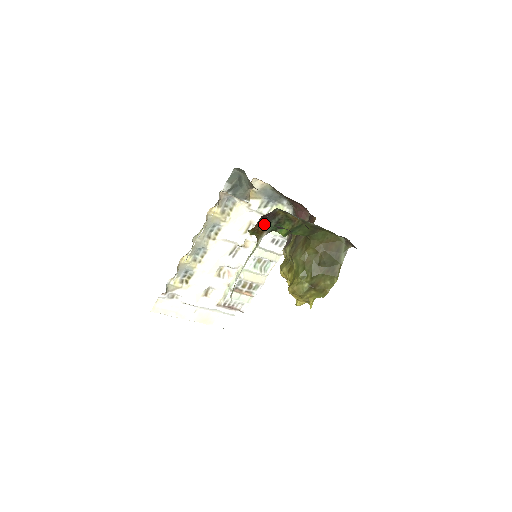
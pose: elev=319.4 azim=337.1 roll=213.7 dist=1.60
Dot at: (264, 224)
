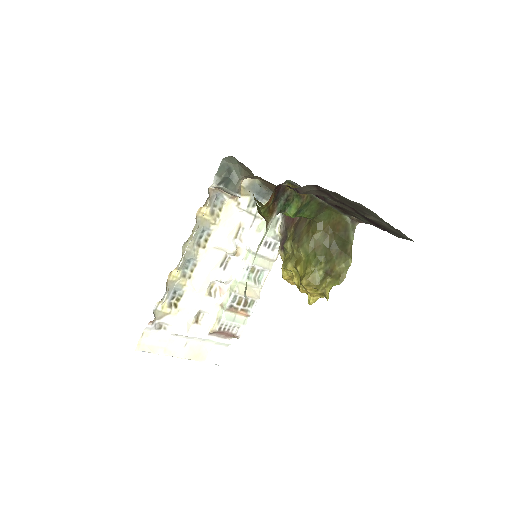
Dot at: (274, 202)
